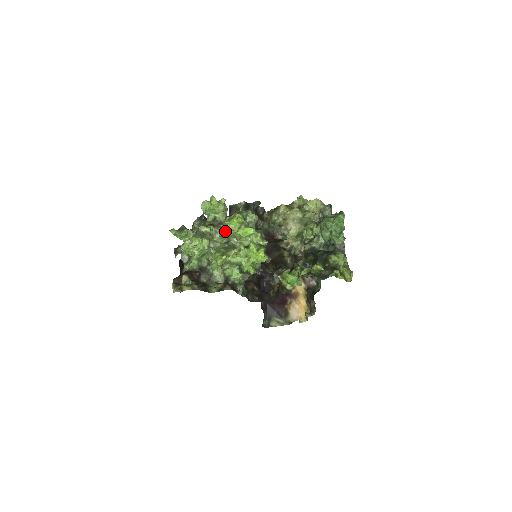
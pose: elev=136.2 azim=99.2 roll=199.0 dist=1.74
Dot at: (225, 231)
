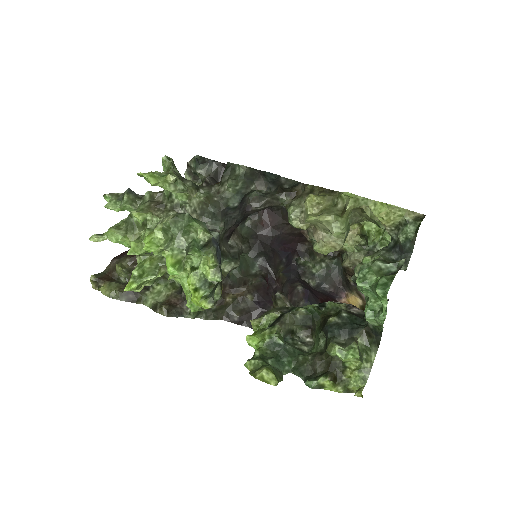
Dot at: (135, 250)
